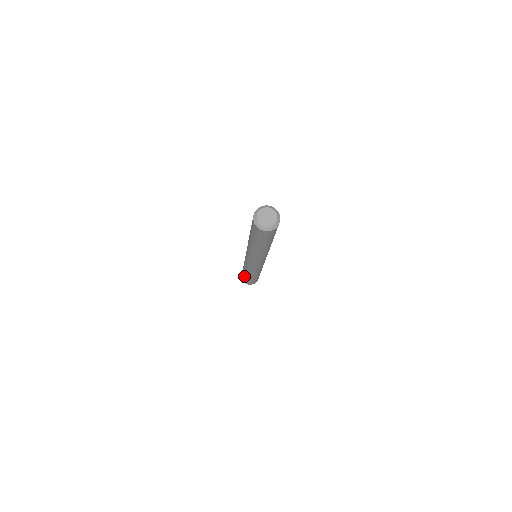
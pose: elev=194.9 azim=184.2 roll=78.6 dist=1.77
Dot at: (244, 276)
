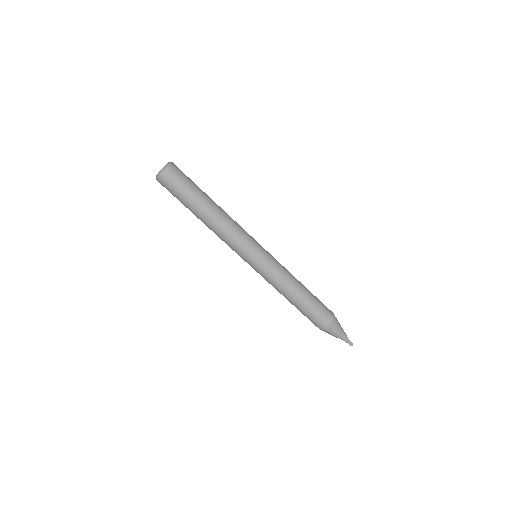
Dot at: (304, 310)
